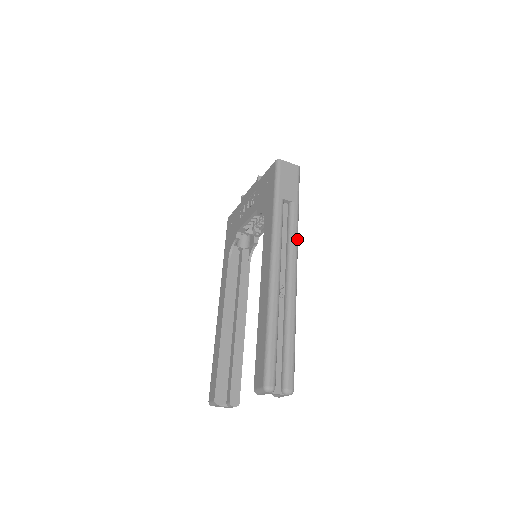
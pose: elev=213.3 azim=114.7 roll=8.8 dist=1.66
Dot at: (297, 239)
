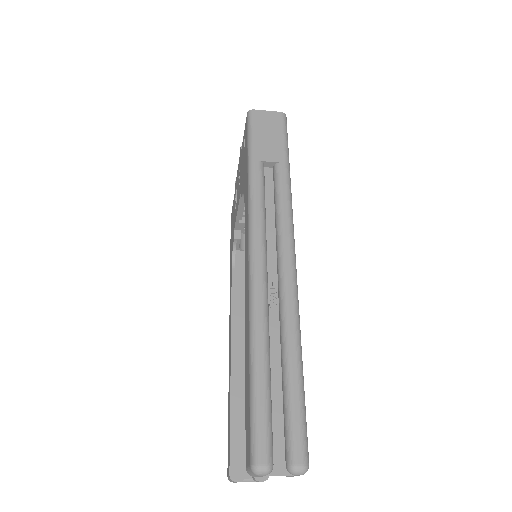
Dot at: (290, 214)
